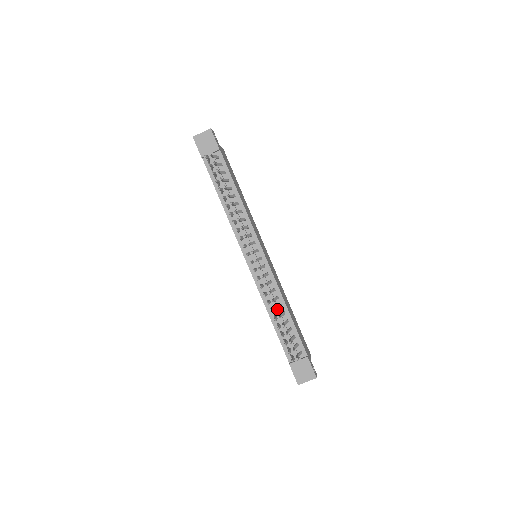
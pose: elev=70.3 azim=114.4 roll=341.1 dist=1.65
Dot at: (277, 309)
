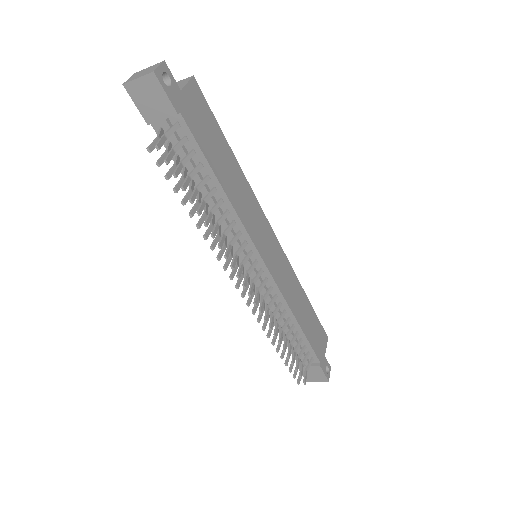
Dot at: (281, 341)
